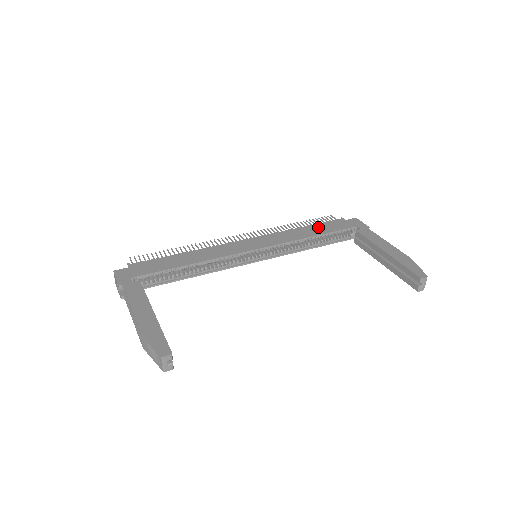
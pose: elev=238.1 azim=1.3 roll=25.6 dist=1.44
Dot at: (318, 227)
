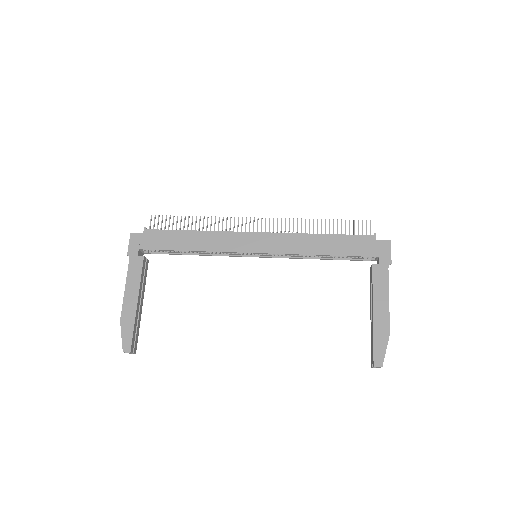
Dot at: (337, 241)
